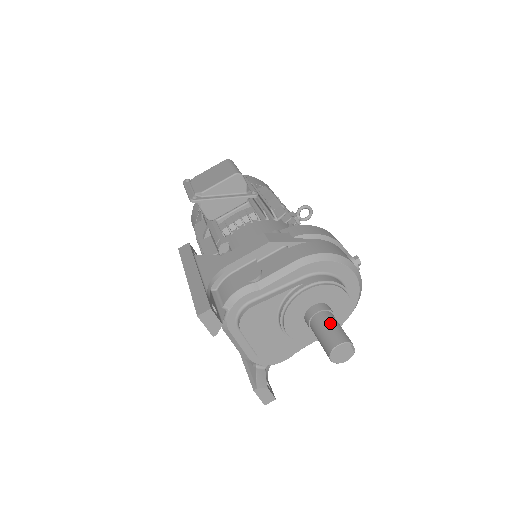
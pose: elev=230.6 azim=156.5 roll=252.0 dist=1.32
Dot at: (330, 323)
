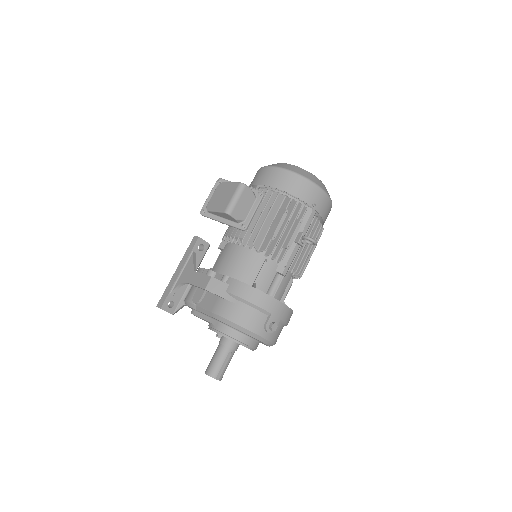
Dot at: (217, 357)
